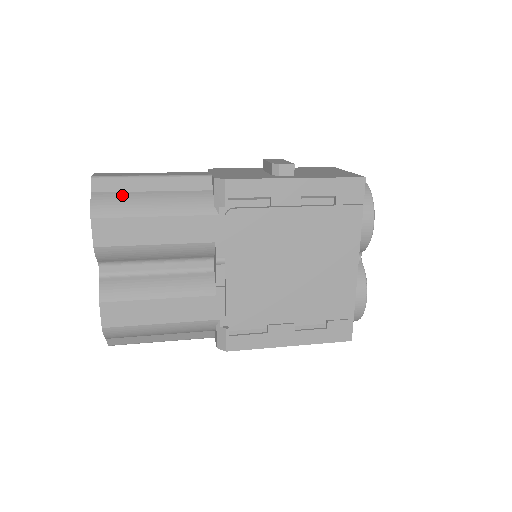
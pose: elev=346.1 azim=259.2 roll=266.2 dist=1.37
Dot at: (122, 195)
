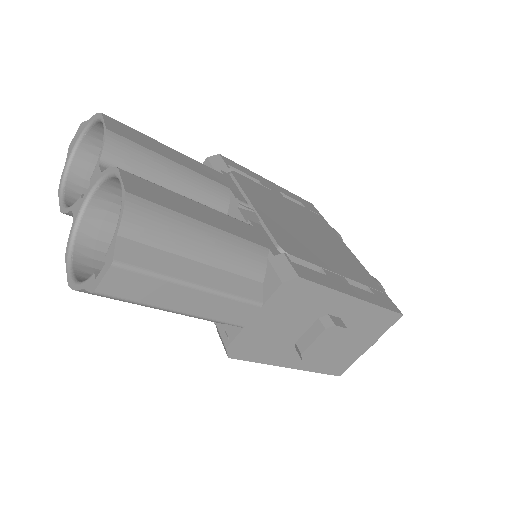
Dot at: occluded
